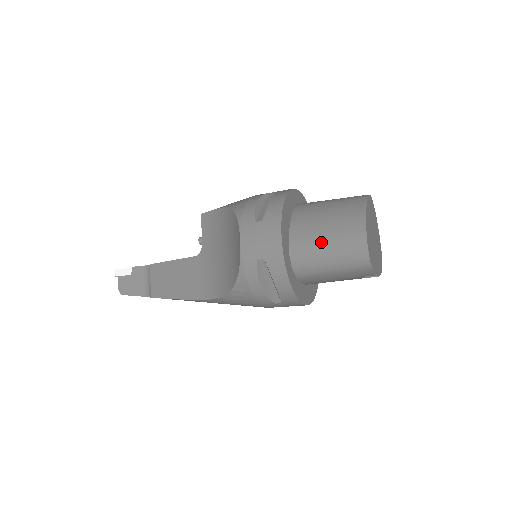
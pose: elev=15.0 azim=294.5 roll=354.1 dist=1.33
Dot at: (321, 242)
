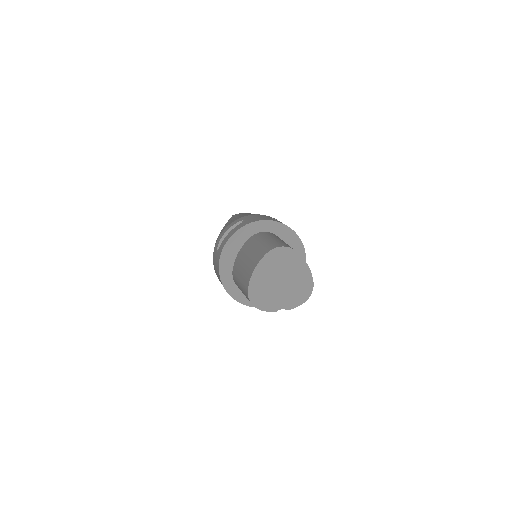
Dot at: (238, 280)
